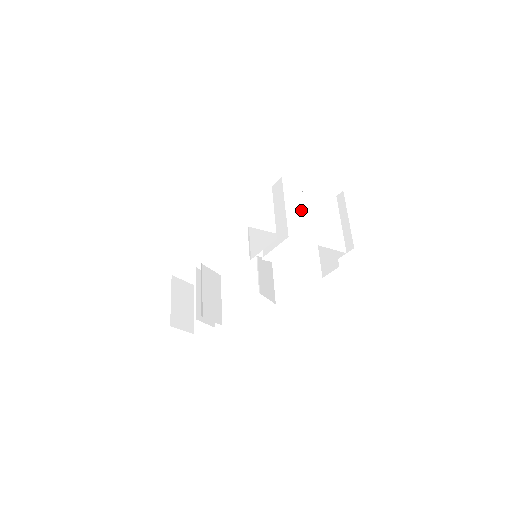
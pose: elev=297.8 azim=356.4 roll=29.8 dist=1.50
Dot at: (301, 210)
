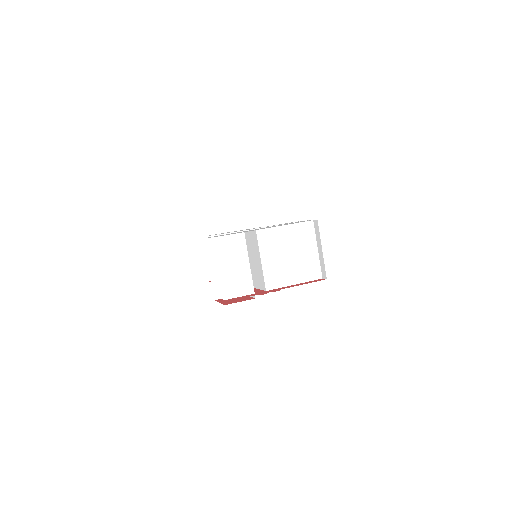
Dot at: (277, 257)
